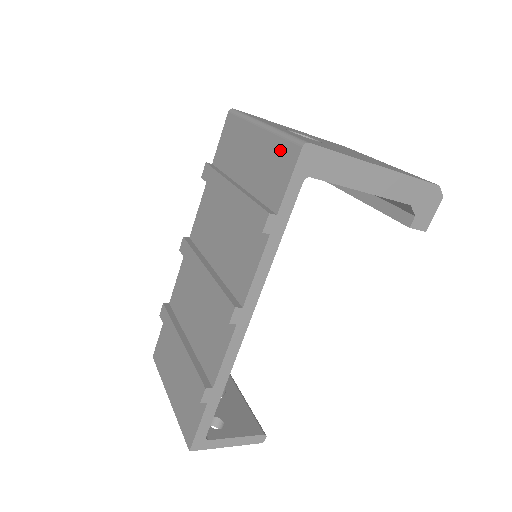
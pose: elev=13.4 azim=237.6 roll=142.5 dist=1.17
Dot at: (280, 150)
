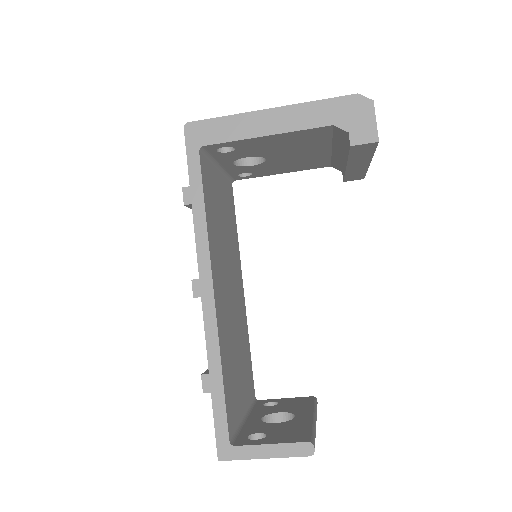
Dot at: occluded
